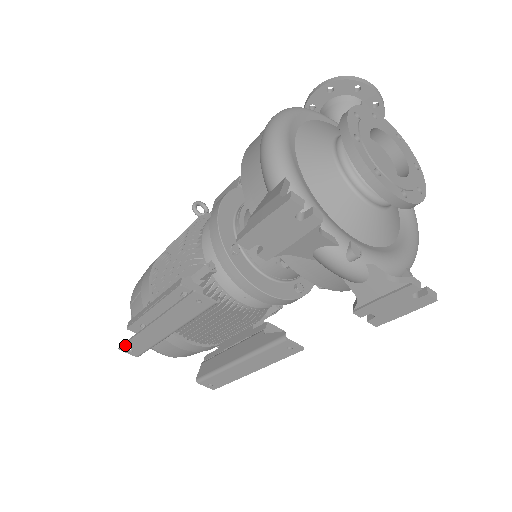
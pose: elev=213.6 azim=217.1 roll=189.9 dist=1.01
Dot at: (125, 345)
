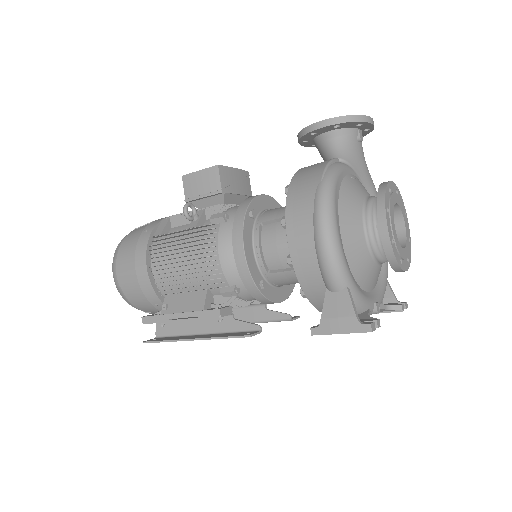
Dot at: (153, 342)
